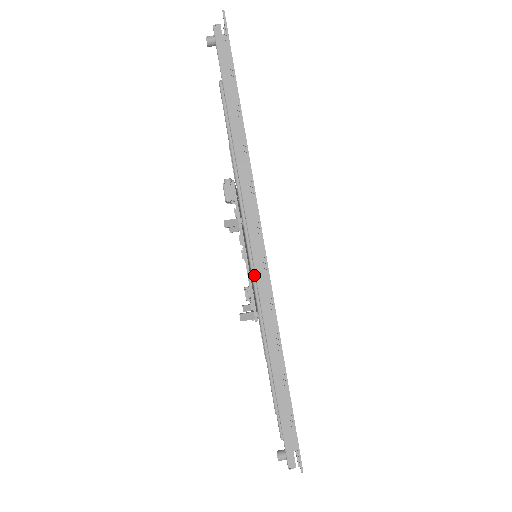
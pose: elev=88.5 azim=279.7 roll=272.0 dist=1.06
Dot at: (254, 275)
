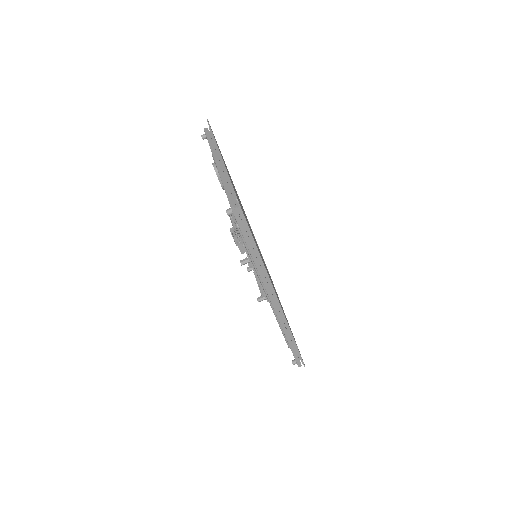
Dot at: (272, 306)
